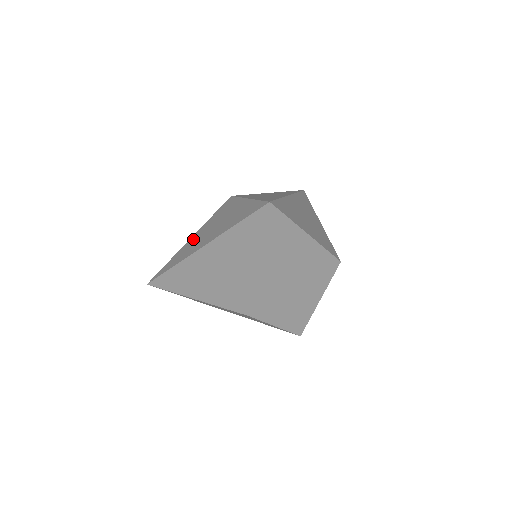
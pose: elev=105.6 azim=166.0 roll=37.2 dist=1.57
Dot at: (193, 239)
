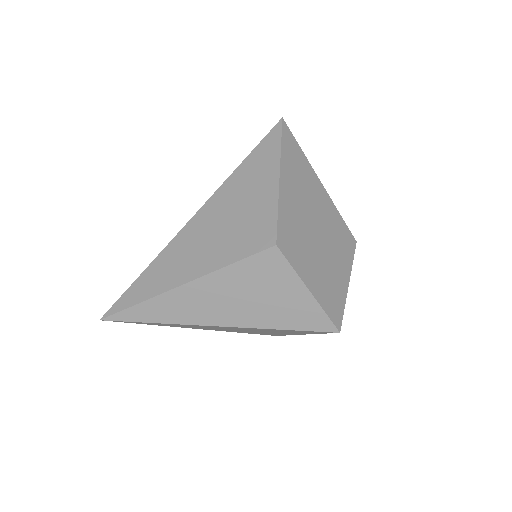
Dot at: occluded
